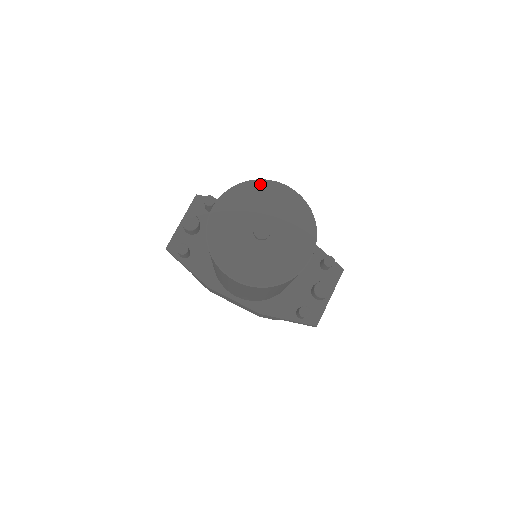
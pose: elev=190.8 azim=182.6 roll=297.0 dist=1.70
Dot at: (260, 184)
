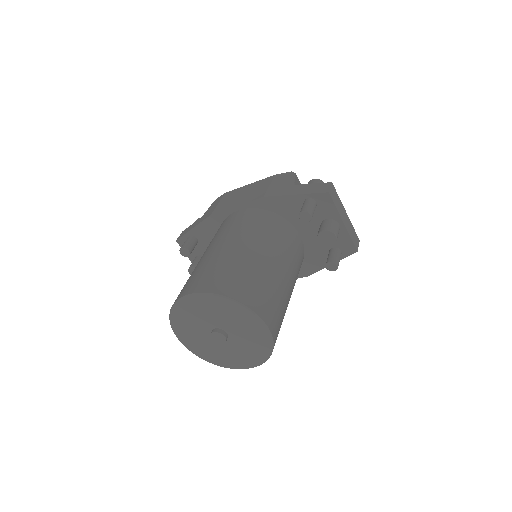
Dot at: (178, 308)
